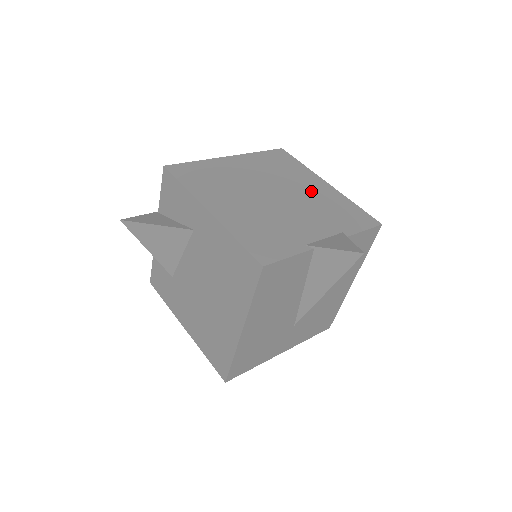
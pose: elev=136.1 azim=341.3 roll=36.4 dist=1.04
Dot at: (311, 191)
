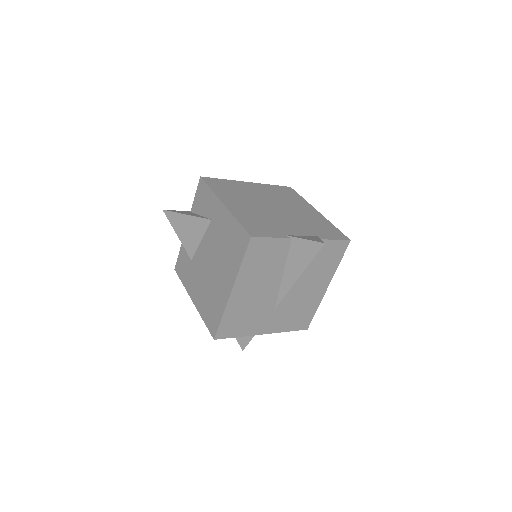
Dot at: (303, 212)
